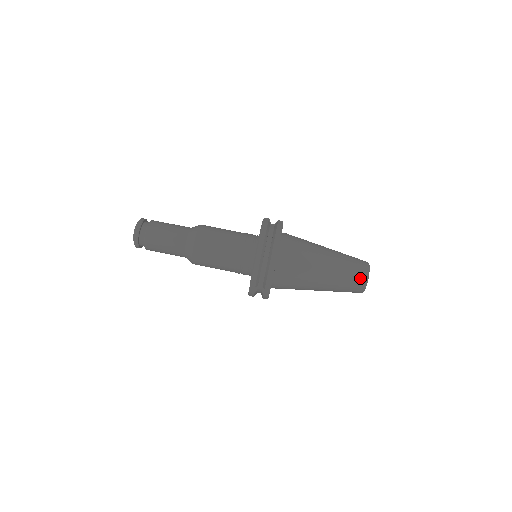
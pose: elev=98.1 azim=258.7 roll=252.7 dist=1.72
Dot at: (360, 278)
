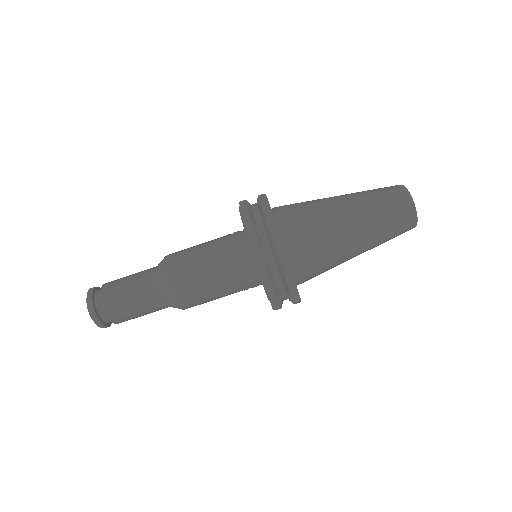
Dot at: (404, 211)
